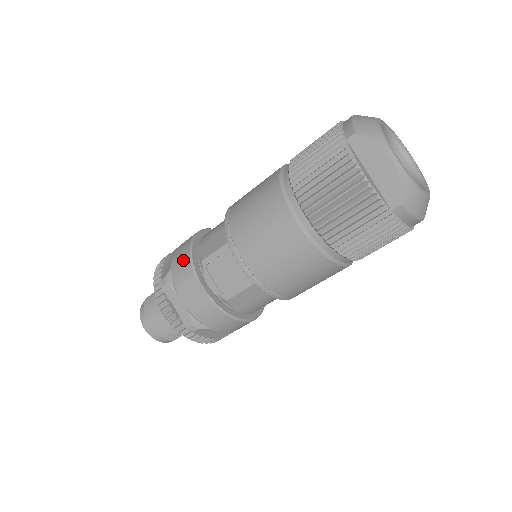
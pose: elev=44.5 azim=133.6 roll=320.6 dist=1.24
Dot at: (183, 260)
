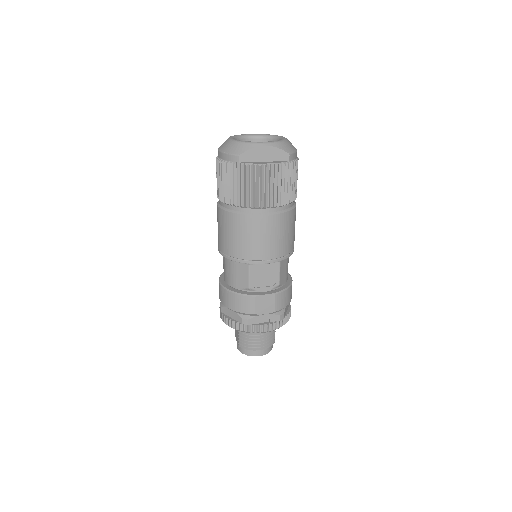
Dot at: (240, 301)
